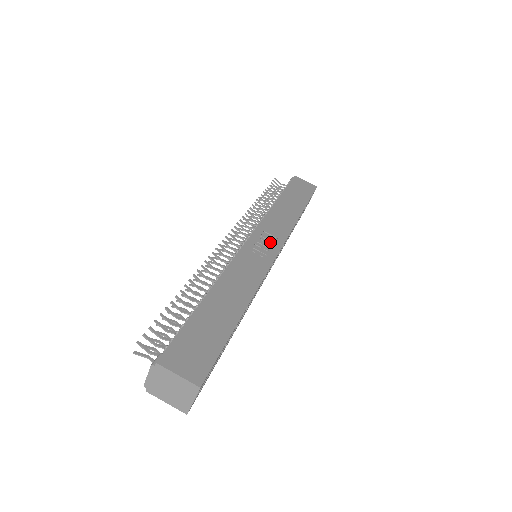
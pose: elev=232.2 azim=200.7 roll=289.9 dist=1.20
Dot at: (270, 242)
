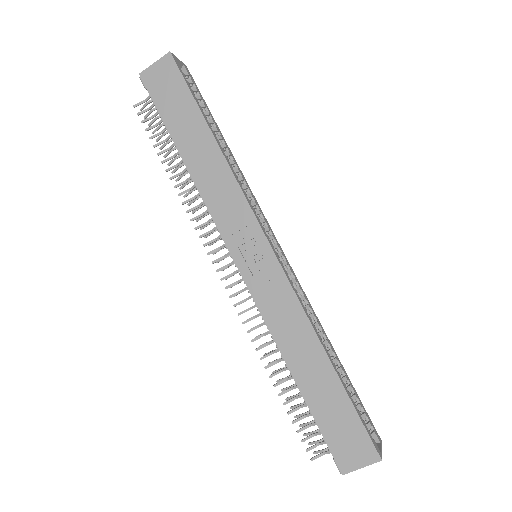
Dot at: (251, 243)
